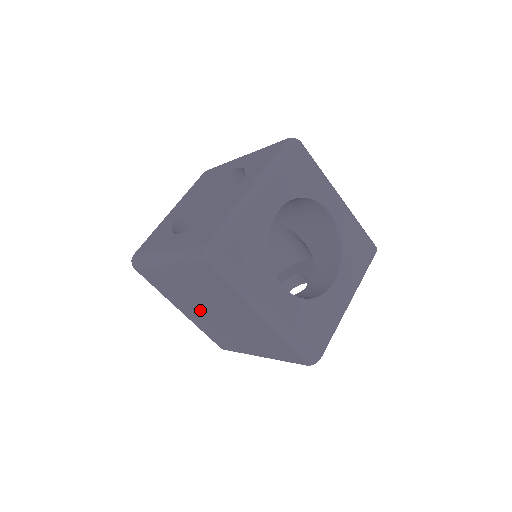
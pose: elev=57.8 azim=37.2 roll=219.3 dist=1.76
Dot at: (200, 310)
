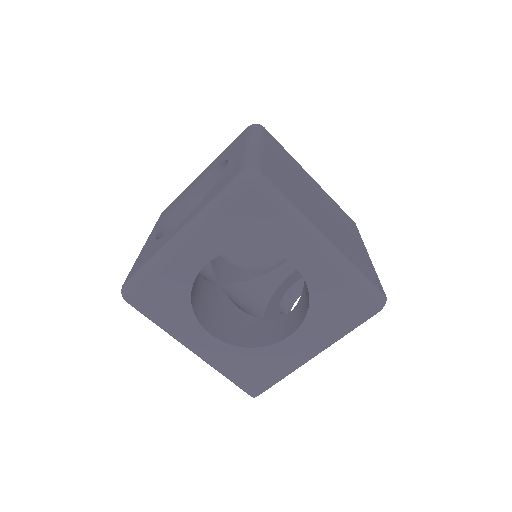
Dot at: occluded
